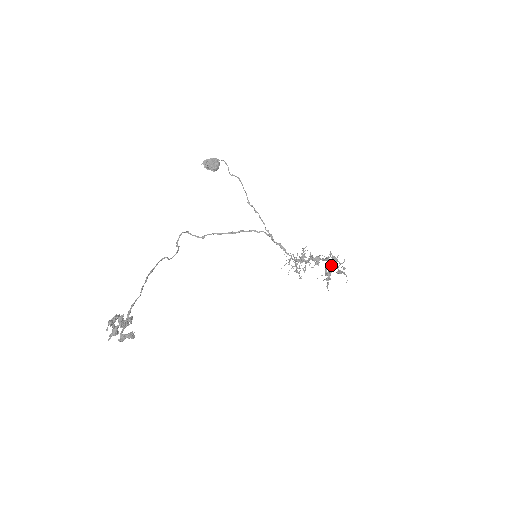
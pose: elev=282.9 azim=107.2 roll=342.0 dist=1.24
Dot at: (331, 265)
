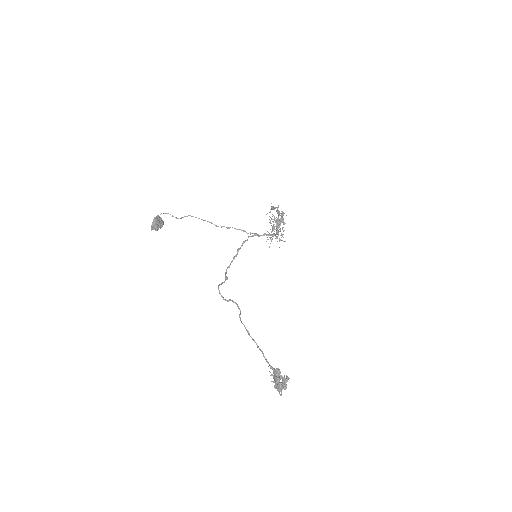
Dot at: occluded
